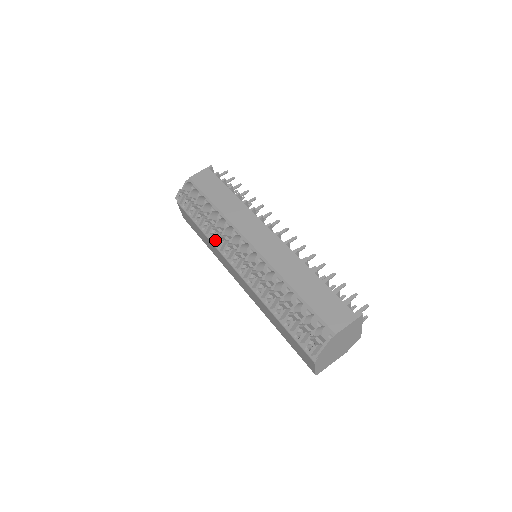
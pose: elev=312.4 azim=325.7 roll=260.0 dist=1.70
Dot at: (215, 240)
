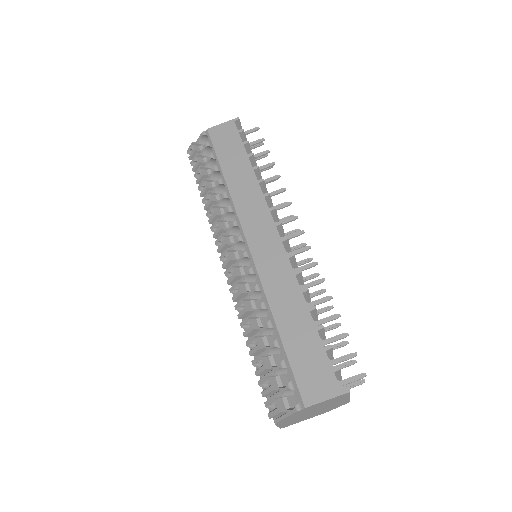
Dot at: (213, 222)
